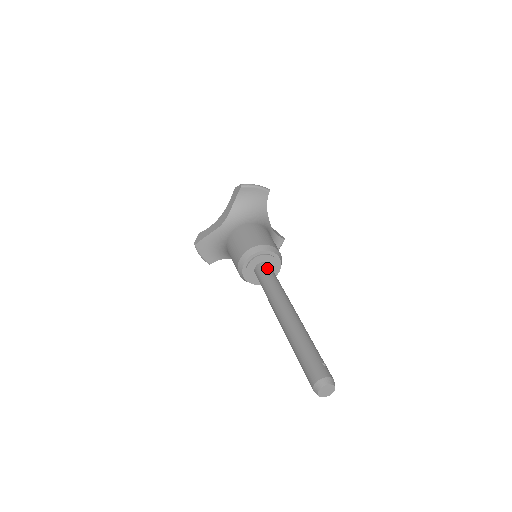
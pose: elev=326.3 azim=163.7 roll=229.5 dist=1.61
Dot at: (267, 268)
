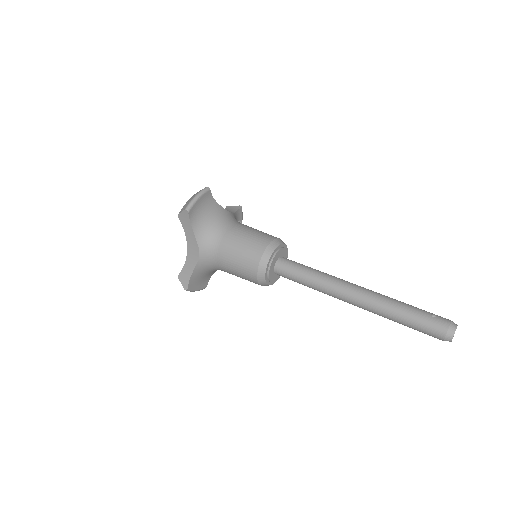
Dot at: (288, 265)
